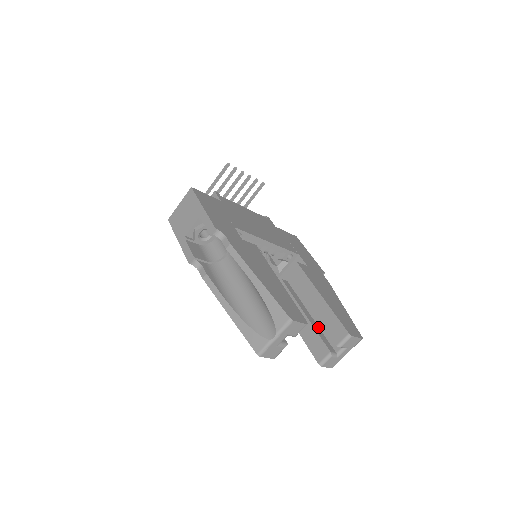
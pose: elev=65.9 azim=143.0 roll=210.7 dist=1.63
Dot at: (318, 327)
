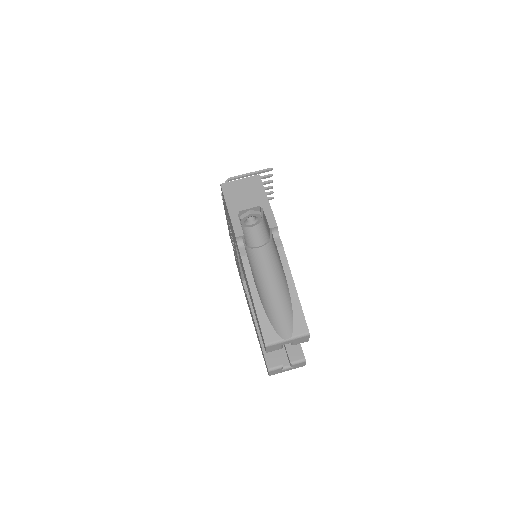
Dot at: occluded
